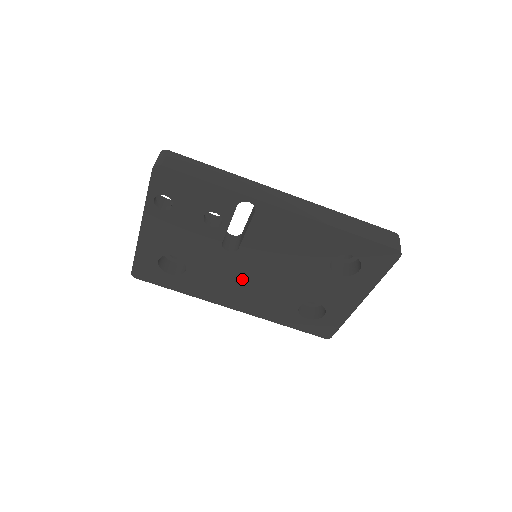
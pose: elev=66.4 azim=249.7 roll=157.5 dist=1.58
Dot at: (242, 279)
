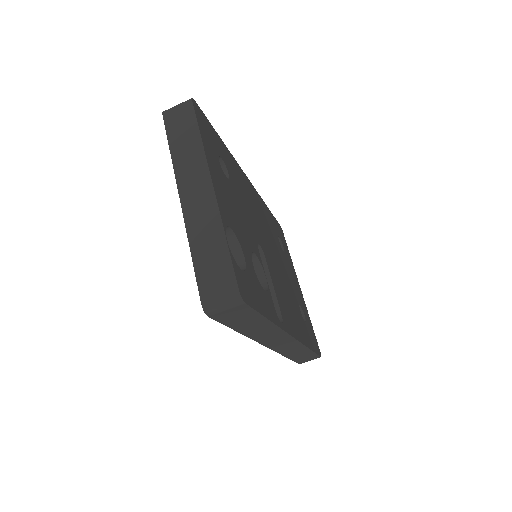
Dot at: occluded
